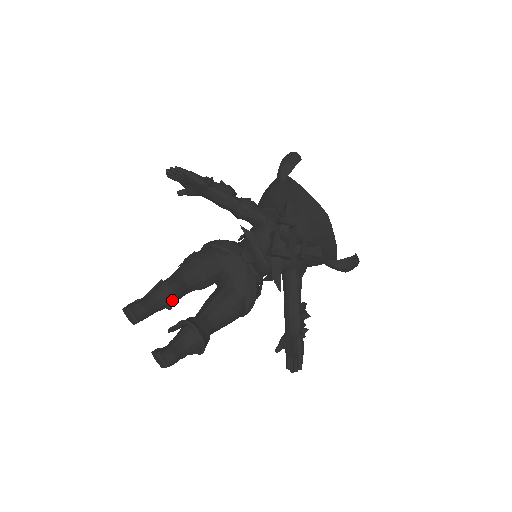
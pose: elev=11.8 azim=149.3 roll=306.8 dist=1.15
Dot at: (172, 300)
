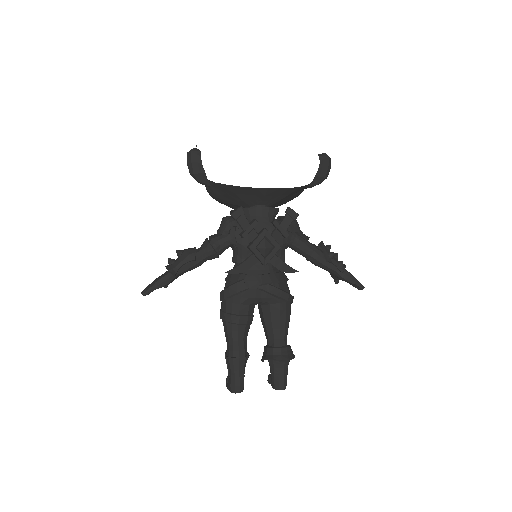
Dot at: (244, 361)
